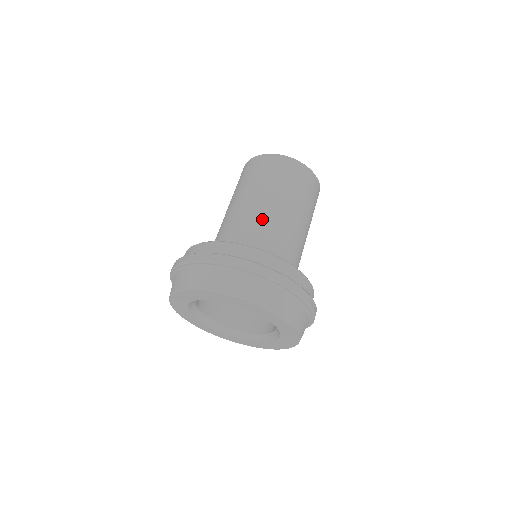
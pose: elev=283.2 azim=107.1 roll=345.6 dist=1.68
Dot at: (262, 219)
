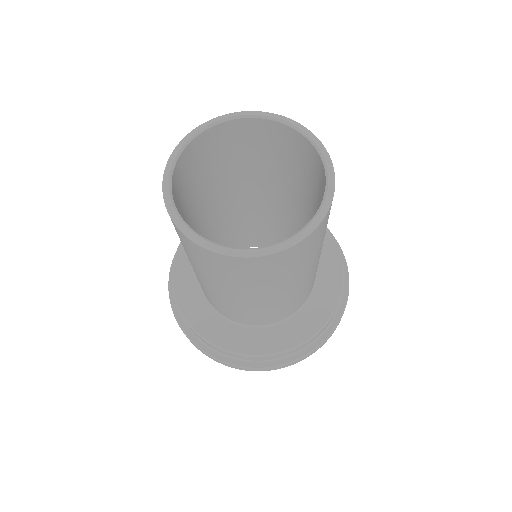
Dot at: (253, 309)
